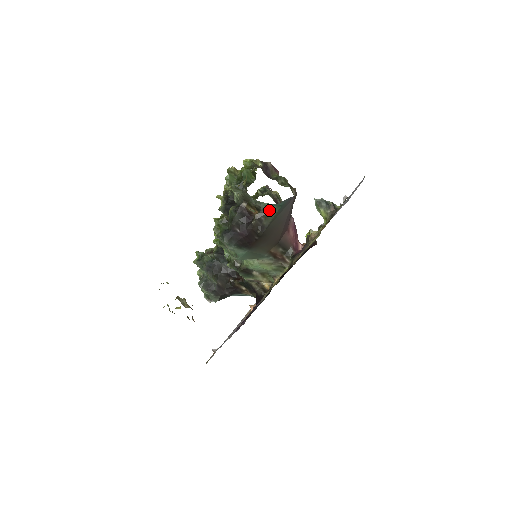
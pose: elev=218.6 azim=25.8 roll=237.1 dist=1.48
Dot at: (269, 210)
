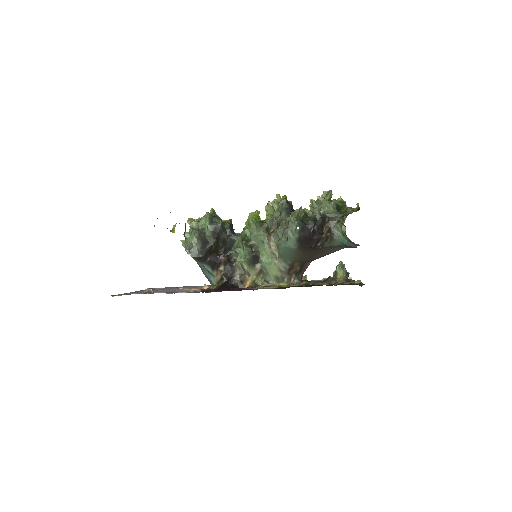
Dot at: (337, 239)
